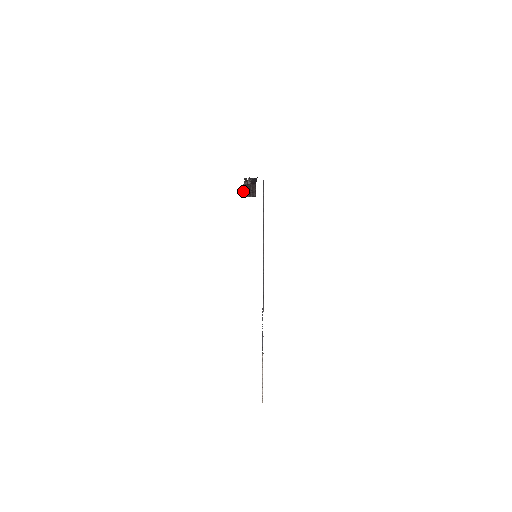
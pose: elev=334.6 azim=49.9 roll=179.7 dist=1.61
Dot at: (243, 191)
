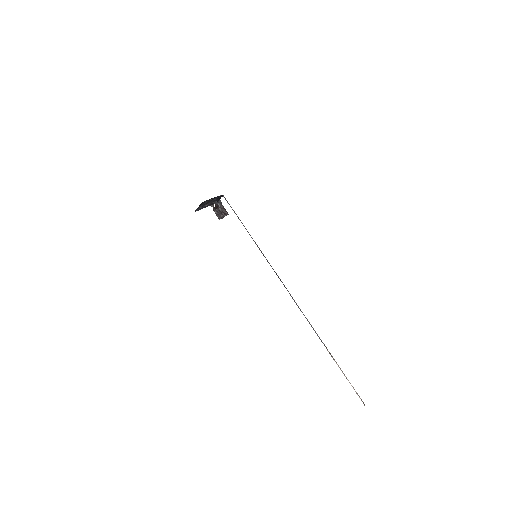
Dot at: (216, 215)
